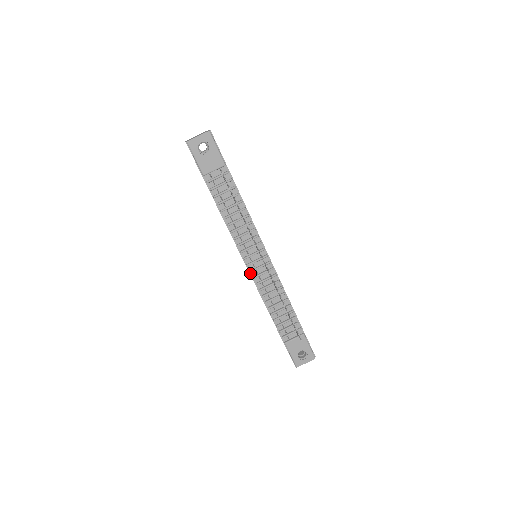
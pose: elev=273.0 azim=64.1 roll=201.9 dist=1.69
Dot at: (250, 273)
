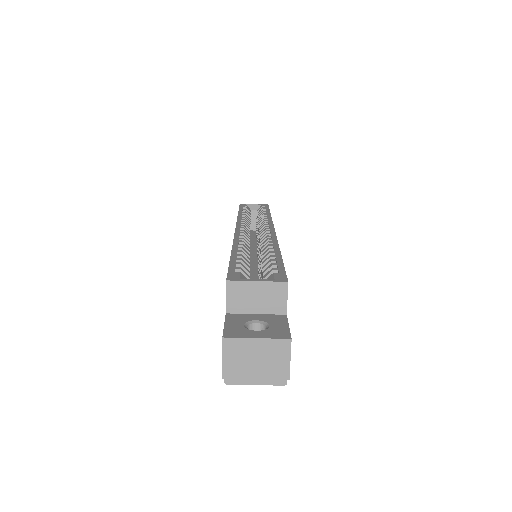
Dot at: occluded
